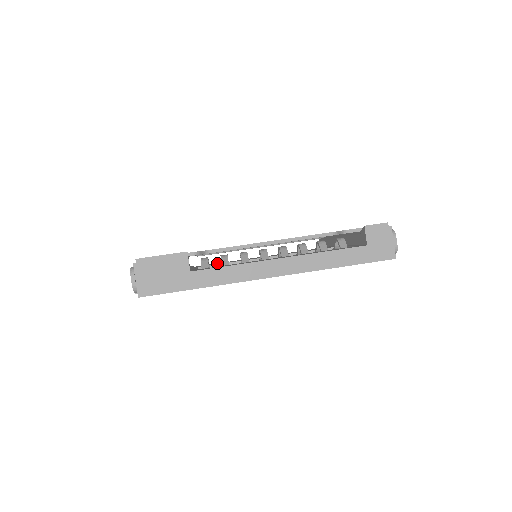
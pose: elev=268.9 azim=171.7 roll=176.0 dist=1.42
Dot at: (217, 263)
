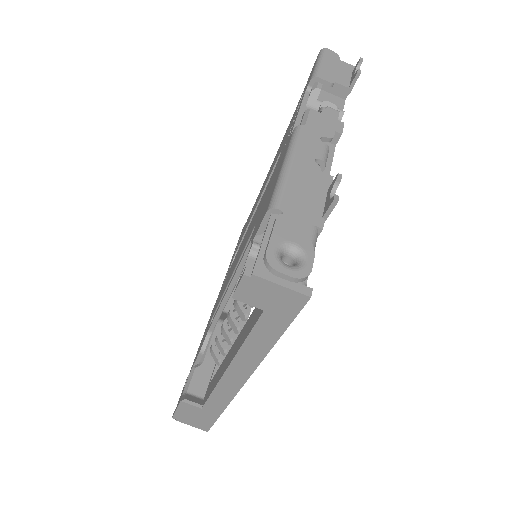
Dot at: occluded
